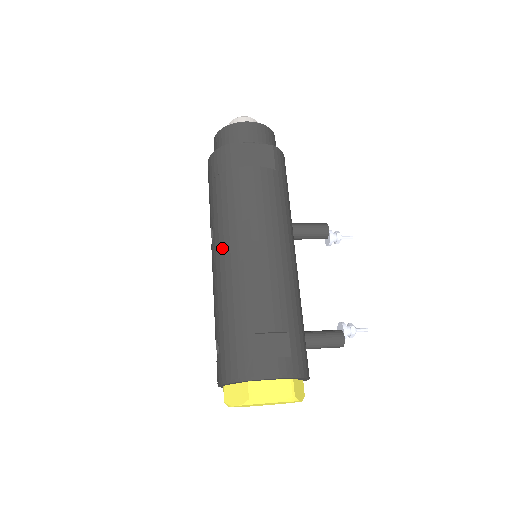
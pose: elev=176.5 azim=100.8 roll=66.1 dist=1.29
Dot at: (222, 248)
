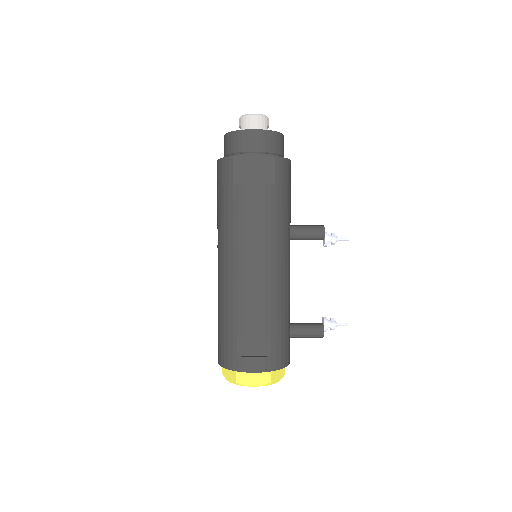
Dot at: (222, 258)
